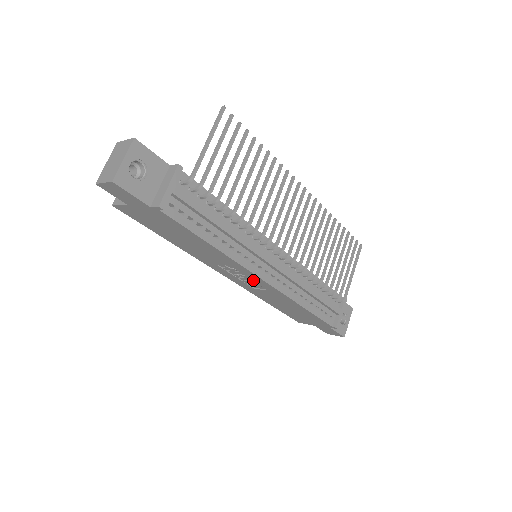
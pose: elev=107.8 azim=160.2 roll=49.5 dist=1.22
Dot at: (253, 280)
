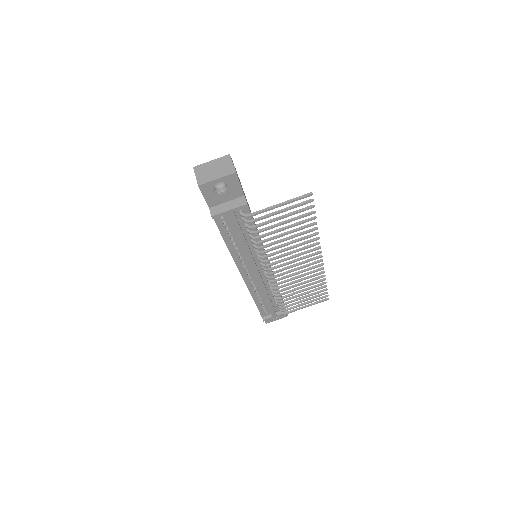
Dot at: occluded
